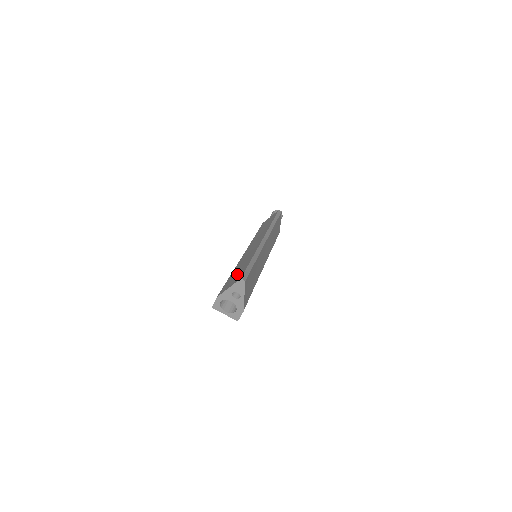
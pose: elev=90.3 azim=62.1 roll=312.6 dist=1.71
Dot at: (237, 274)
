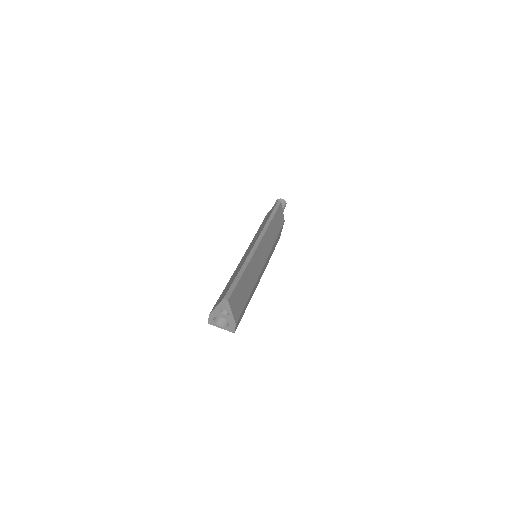
Dot at: (226, 289)
